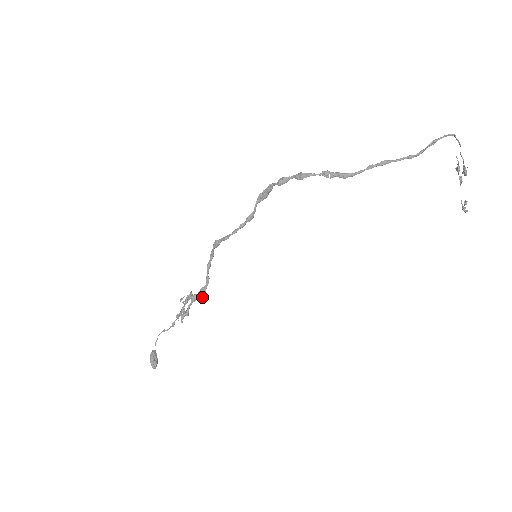
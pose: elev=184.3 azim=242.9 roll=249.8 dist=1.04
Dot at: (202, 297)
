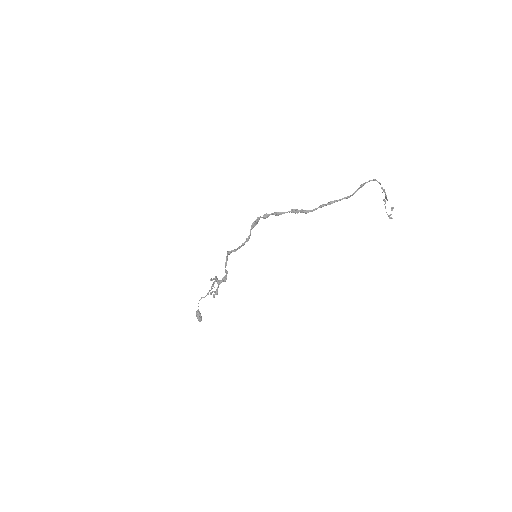
Dot at: occluded
